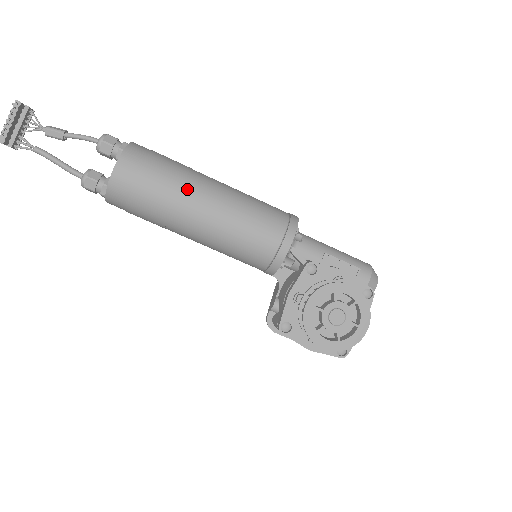
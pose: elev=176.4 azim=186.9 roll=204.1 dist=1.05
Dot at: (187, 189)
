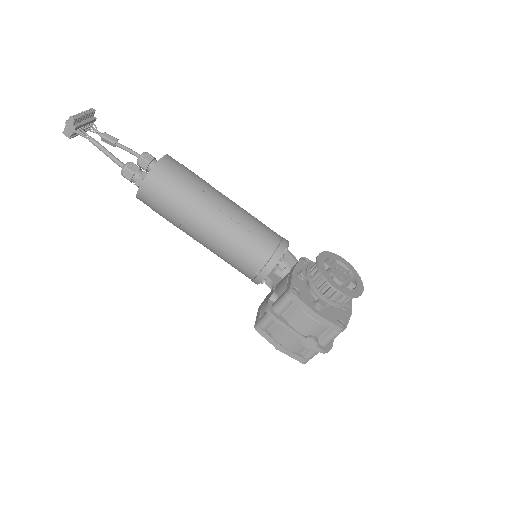
Dot at: (213, 188)
